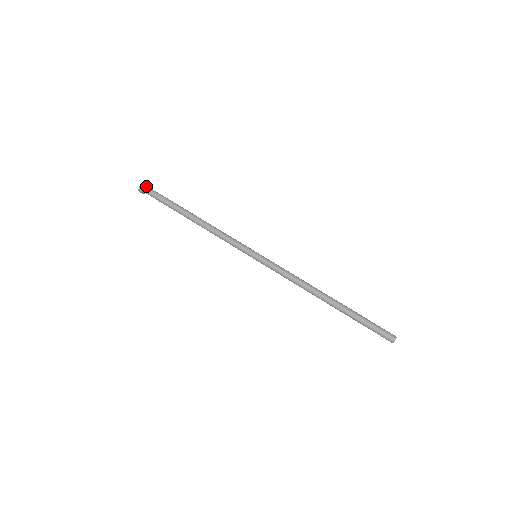
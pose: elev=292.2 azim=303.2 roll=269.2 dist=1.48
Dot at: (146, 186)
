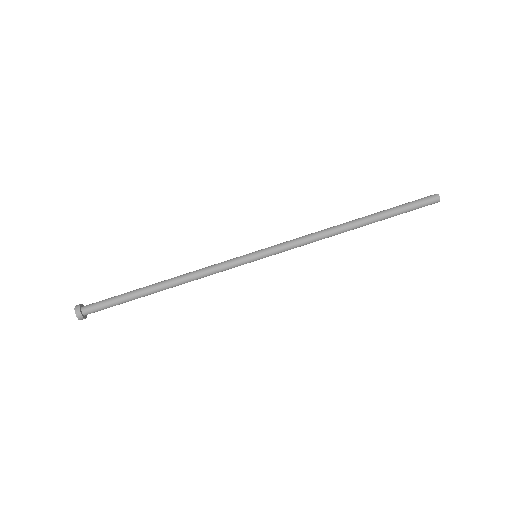
Dot at: (82, 311)
